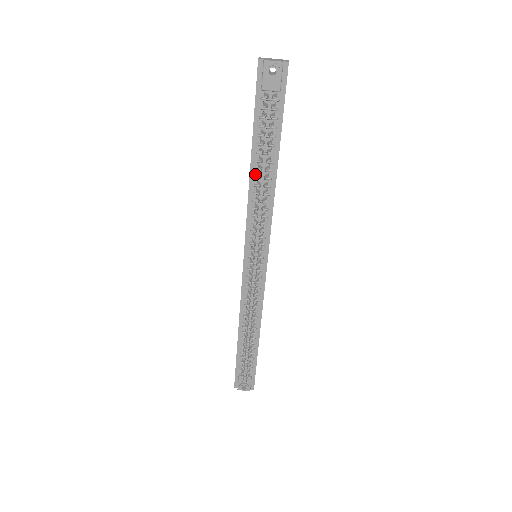
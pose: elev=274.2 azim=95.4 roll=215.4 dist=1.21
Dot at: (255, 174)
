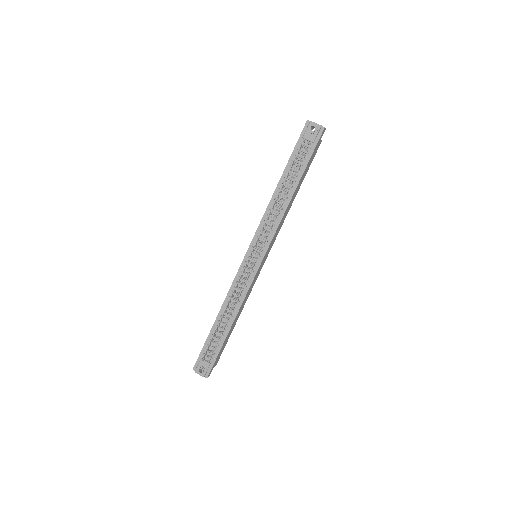
Dot at: (278, 191)
